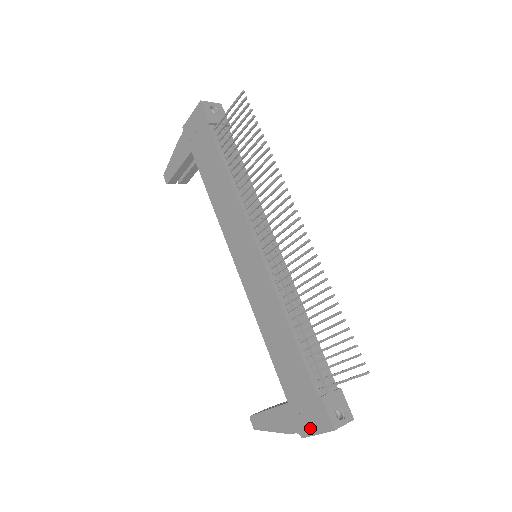
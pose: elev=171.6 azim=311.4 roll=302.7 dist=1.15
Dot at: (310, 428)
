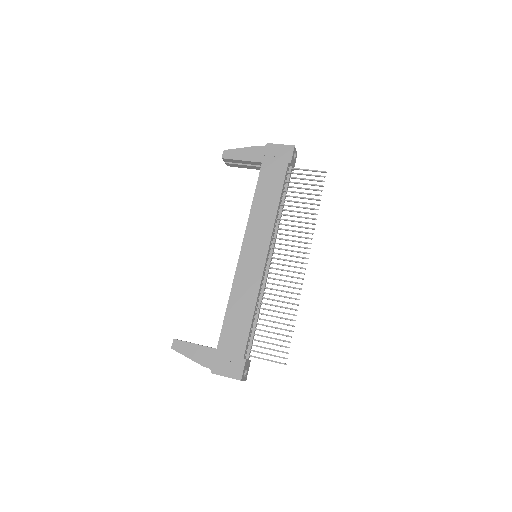
Dot at: (223, 371)
